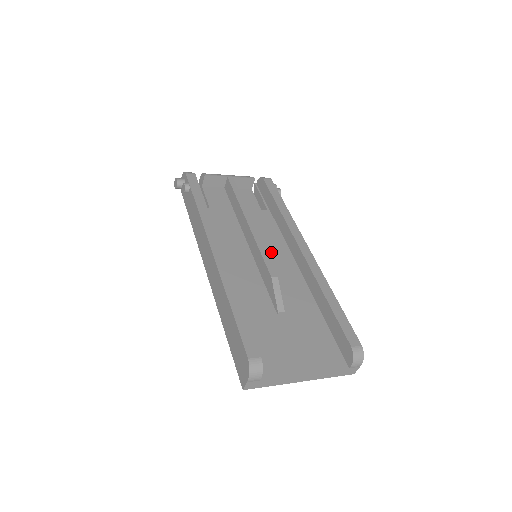
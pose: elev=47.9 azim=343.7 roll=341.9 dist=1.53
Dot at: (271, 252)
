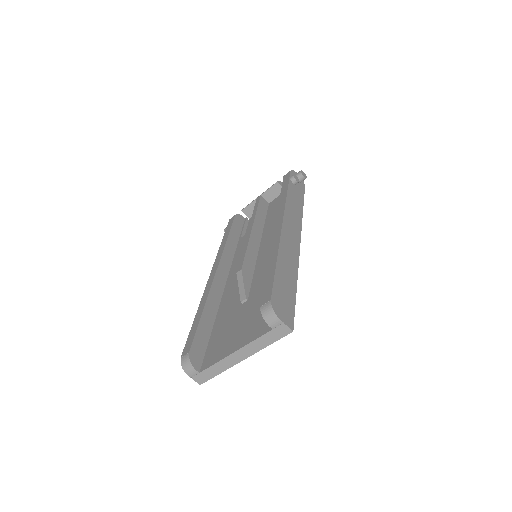
Dot at: (269, 244)
